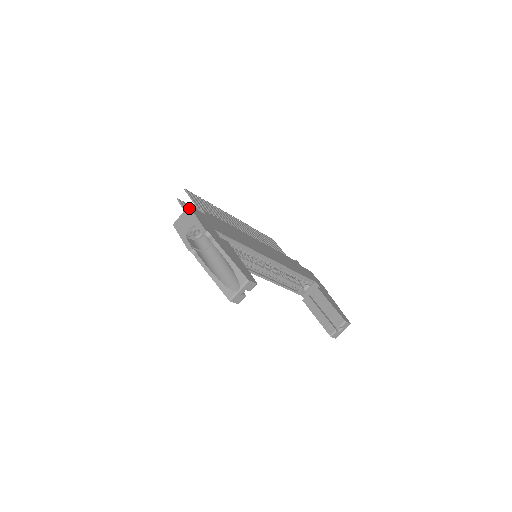
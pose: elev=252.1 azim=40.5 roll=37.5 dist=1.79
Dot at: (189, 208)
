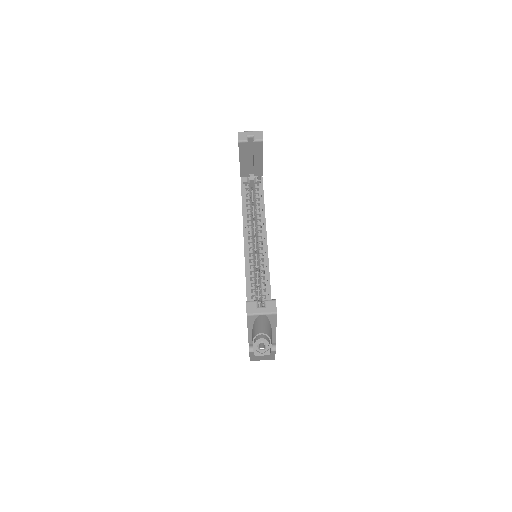
Dot at: occluded
